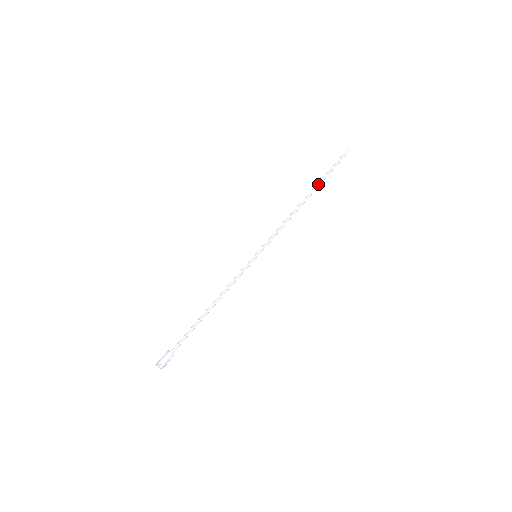
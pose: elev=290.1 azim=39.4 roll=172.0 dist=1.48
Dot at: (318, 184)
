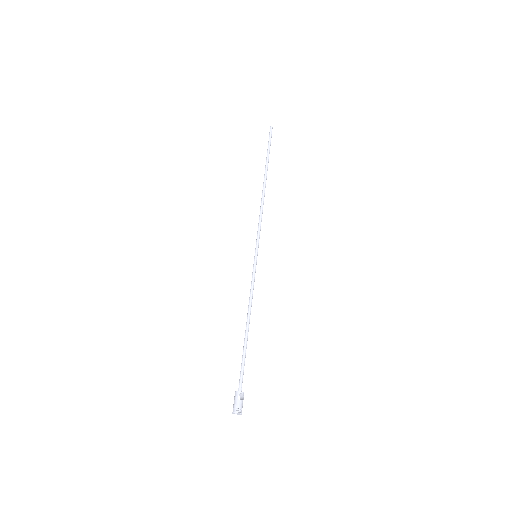
Dot at: (265, 167)
